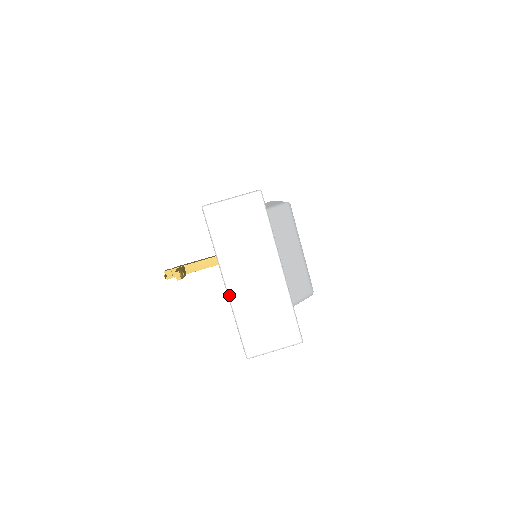
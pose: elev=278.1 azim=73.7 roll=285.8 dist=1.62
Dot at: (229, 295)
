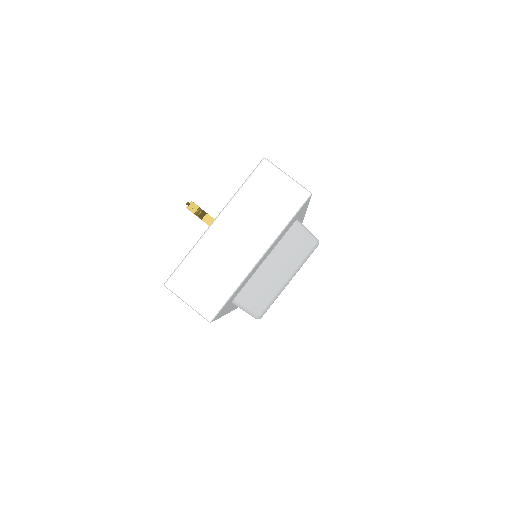
Dot at: (208, 230)
